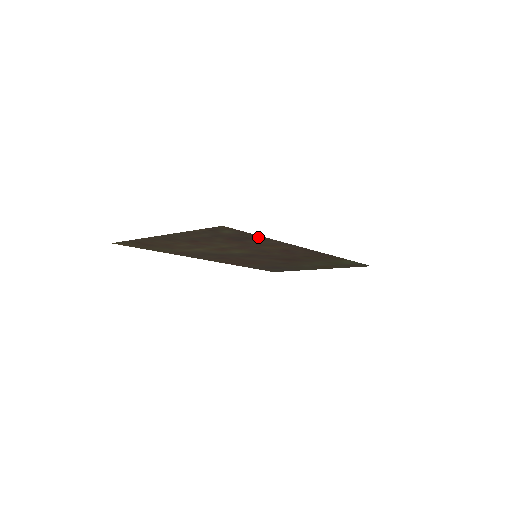
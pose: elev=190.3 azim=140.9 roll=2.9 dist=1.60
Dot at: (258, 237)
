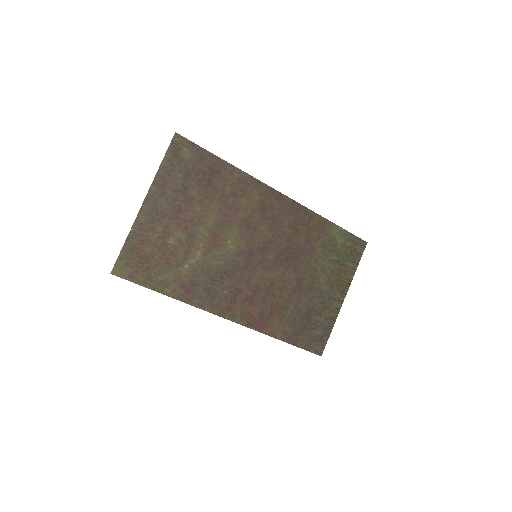
Dot at: (217, 162)
